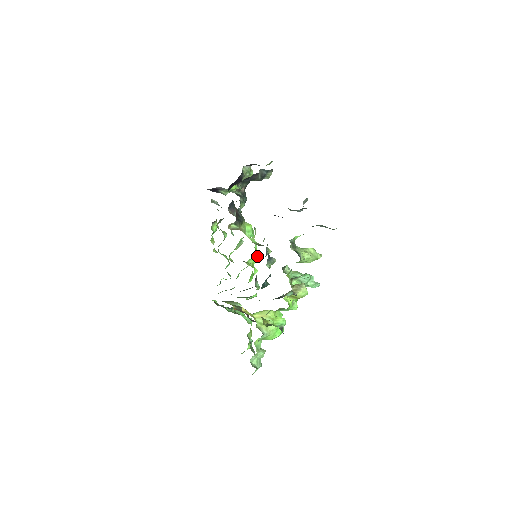
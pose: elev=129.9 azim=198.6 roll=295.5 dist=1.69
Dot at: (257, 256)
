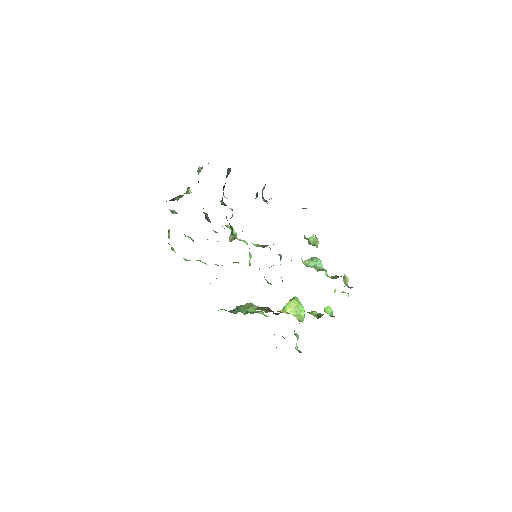
Dot at: (250, 254)
